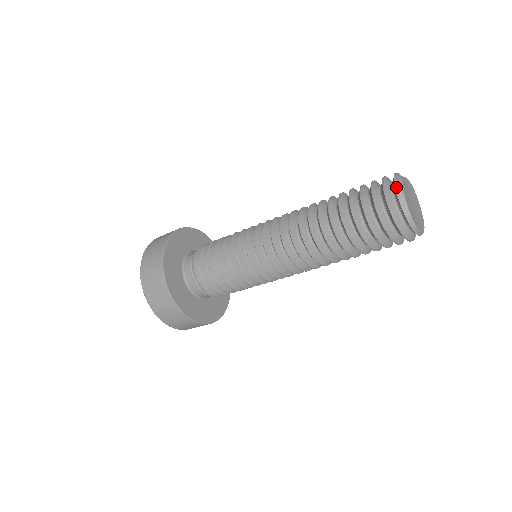
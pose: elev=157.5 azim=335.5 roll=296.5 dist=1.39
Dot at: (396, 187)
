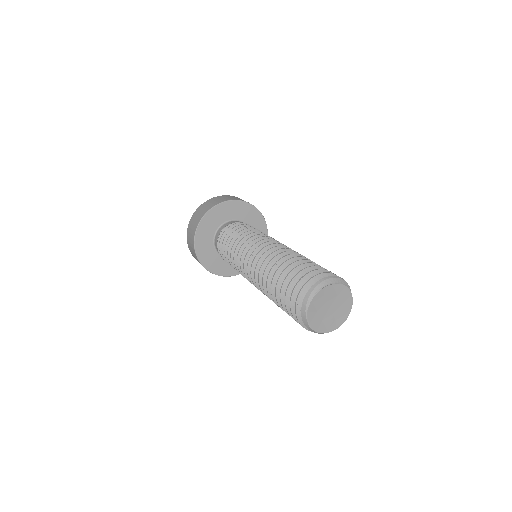
Dot at: (303, 302)
